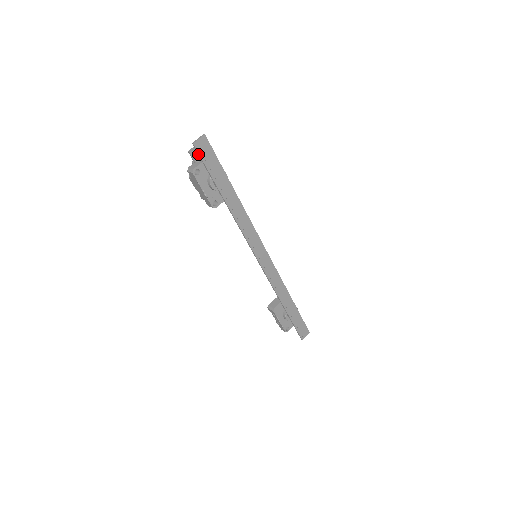
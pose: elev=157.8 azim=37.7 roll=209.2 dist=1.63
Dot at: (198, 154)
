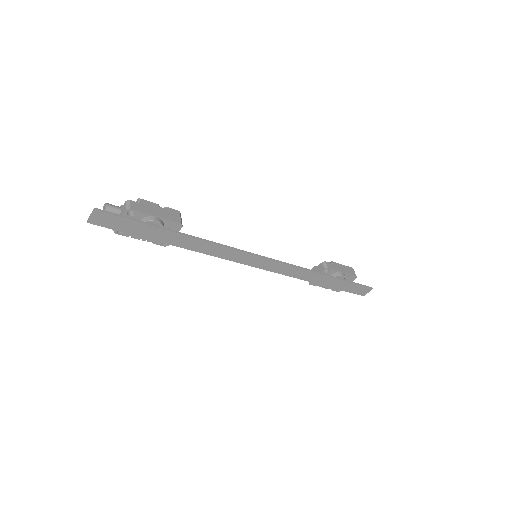
Dot at: (103, 226)
